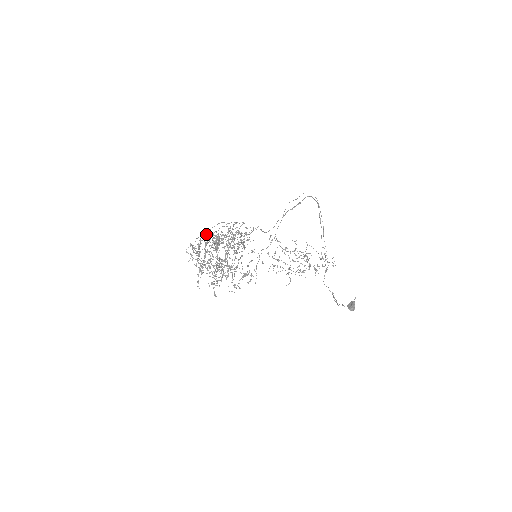
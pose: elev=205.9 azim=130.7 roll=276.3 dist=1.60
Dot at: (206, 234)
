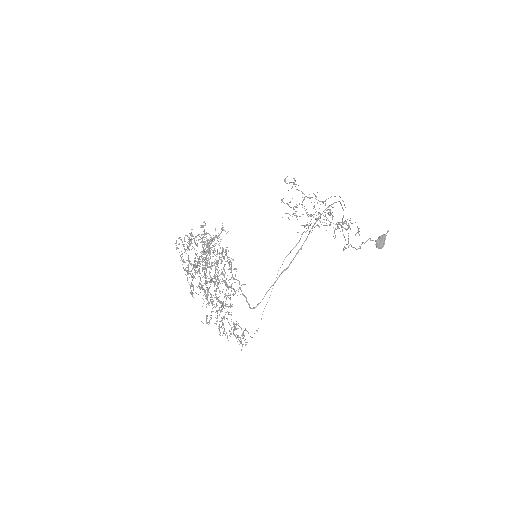
Dot at: (194, 238)
